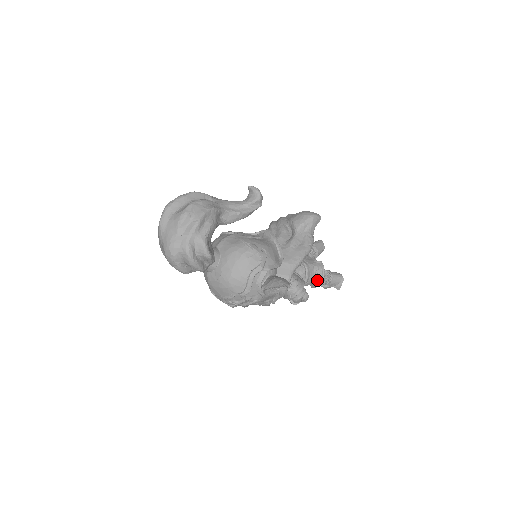
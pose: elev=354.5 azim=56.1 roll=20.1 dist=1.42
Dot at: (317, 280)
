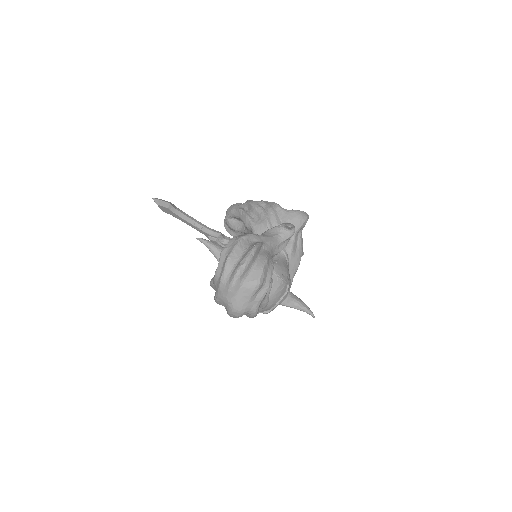
Dot at: occluded
